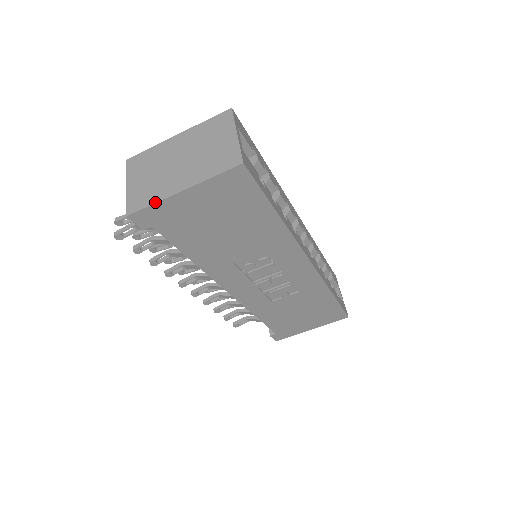
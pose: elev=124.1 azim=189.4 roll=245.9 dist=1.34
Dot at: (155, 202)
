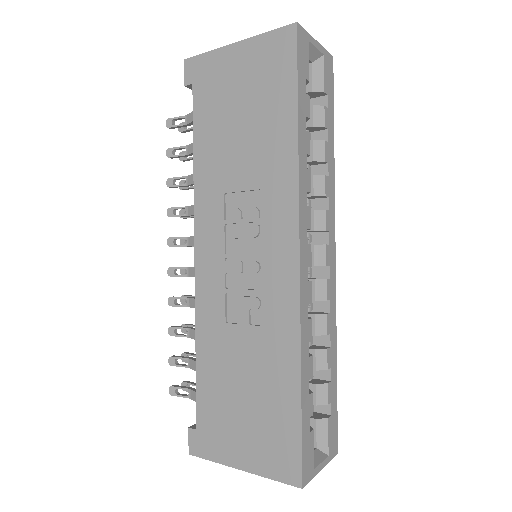
Dot at: (211, 51)
